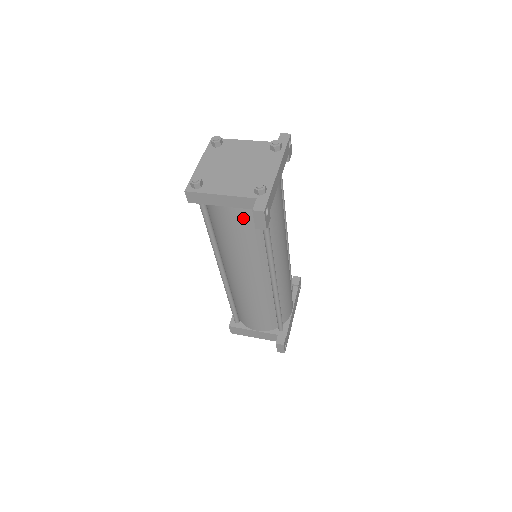
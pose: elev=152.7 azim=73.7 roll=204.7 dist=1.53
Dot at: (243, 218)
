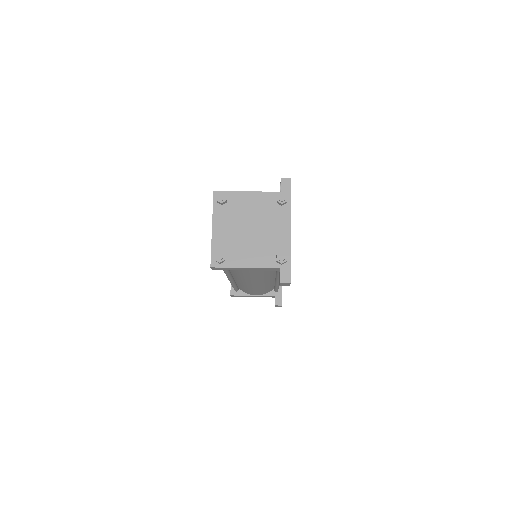
Dot at: (262, 271)
